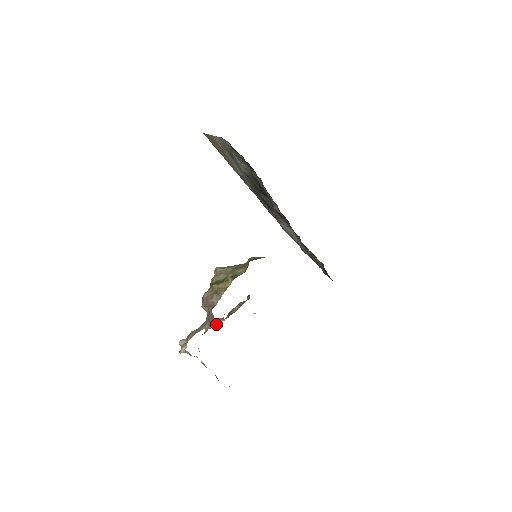
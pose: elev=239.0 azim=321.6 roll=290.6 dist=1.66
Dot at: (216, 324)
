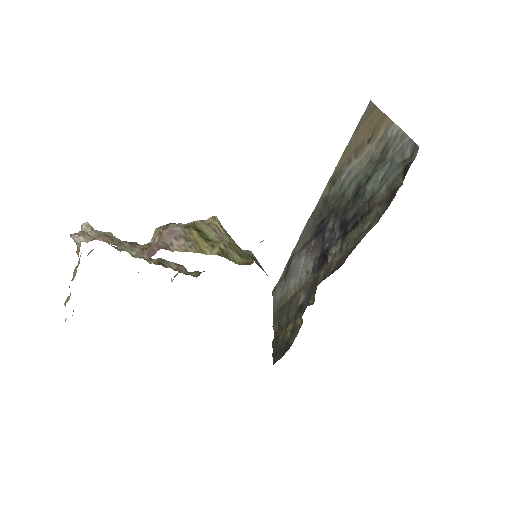
Dot at: (140, 257)
